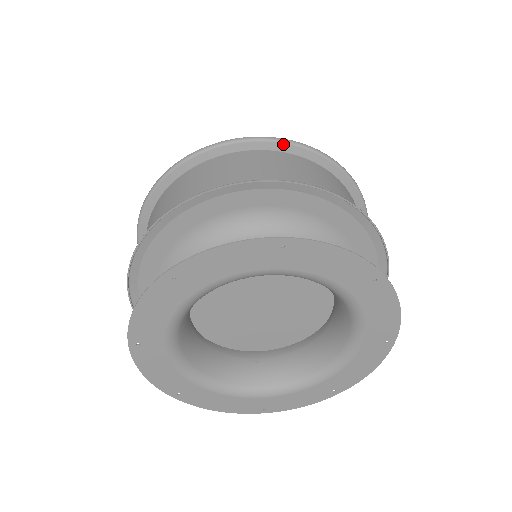
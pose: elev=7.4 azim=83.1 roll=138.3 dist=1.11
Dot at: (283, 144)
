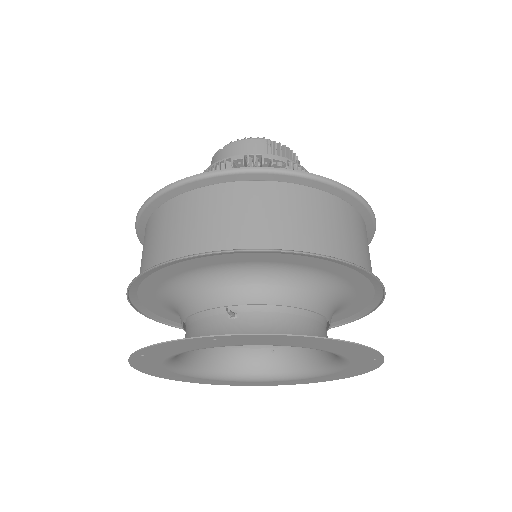
Dot at: (233, 175)
